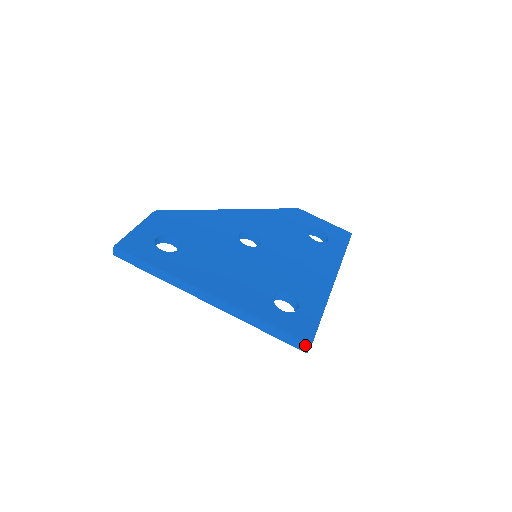
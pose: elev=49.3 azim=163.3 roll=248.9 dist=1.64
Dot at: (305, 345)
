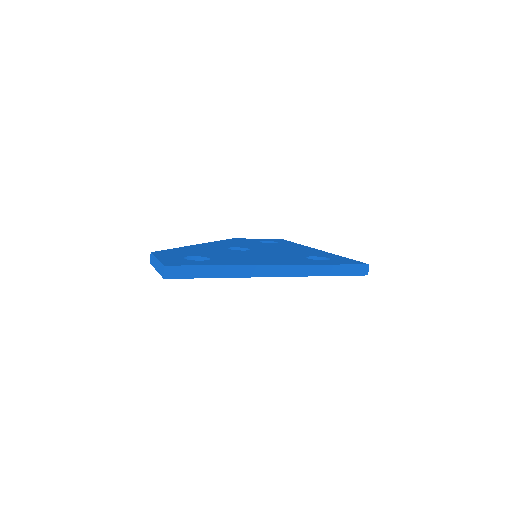
Dot at: (364, 267)
